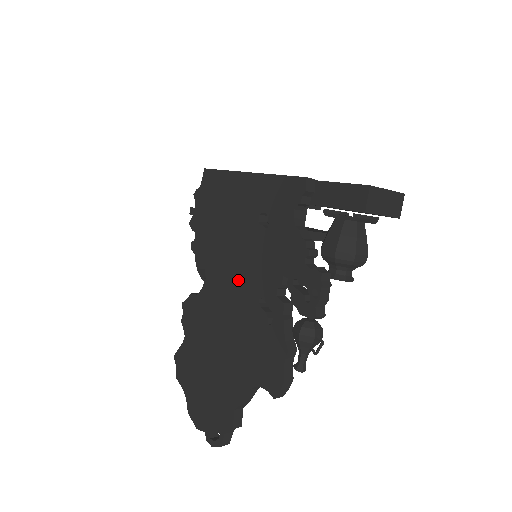
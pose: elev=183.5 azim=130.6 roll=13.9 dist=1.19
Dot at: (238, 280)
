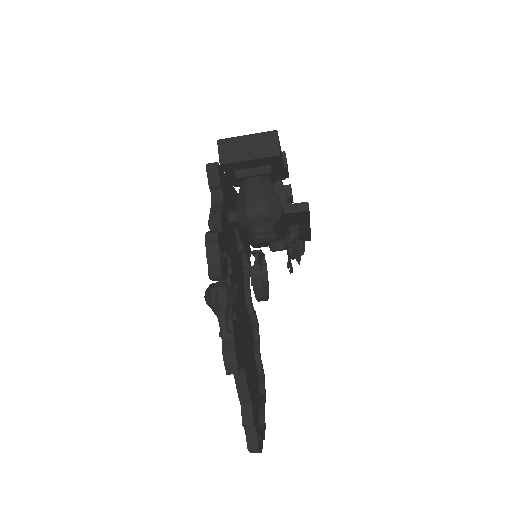
Dot at: occluded
